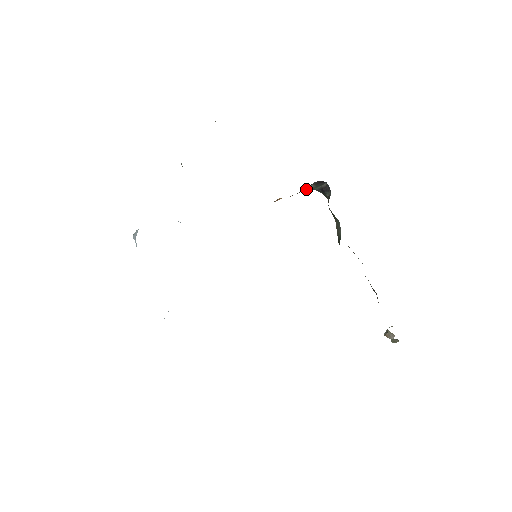
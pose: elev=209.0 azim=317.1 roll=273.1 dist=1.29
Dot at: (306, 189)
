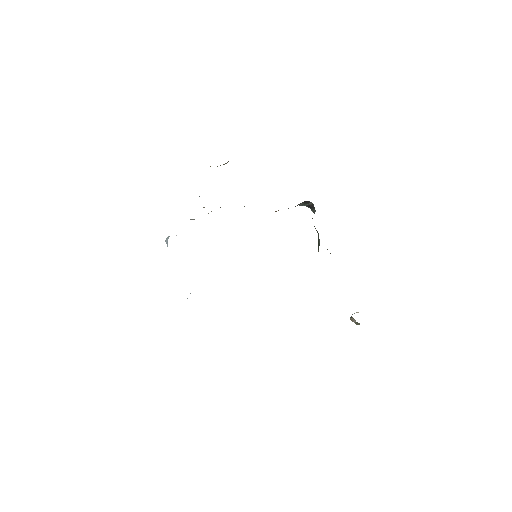
Dot at: occluded
